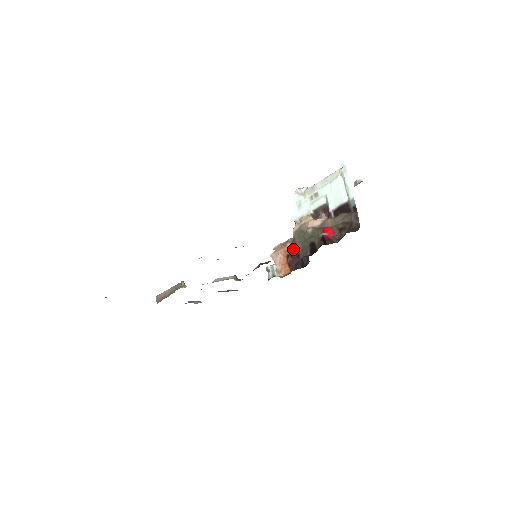
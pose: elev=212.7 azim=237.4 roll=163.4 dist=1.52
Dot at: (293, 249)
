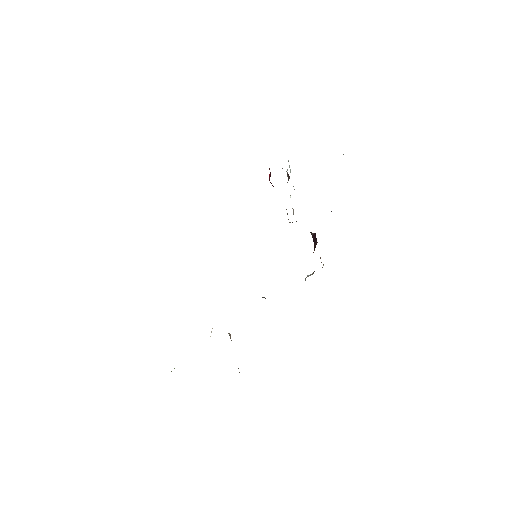
Dot at: occluded
